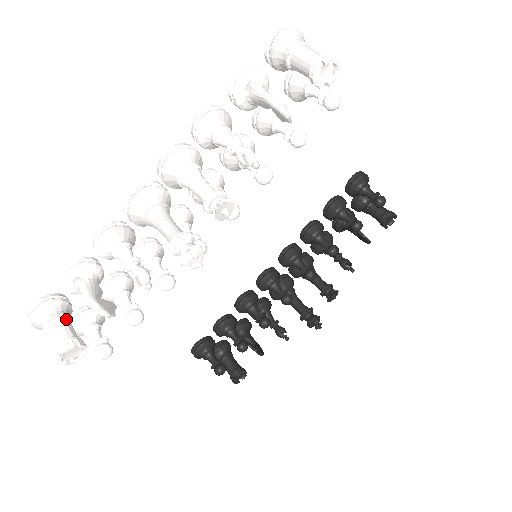
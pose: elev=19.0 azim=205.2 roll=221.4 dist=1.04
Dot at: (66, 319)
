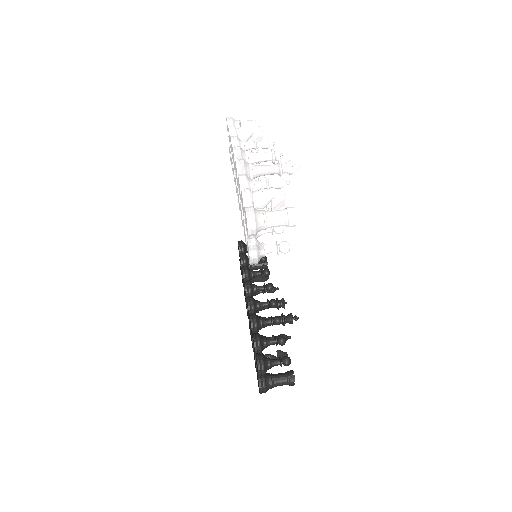
Dot at: occluded
